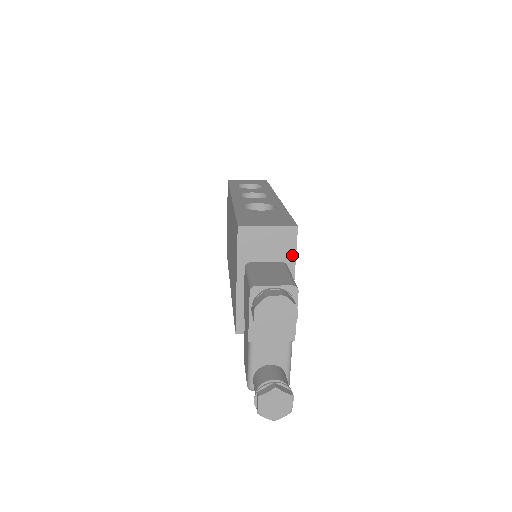
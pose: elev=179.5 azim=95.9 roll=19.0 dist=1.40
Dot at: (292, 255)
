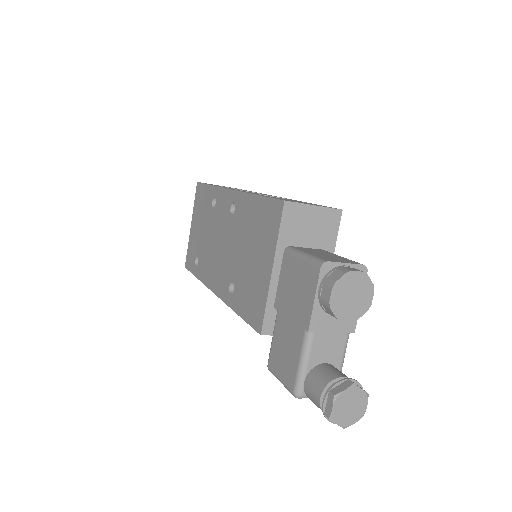
Dot at: (332, 242)
